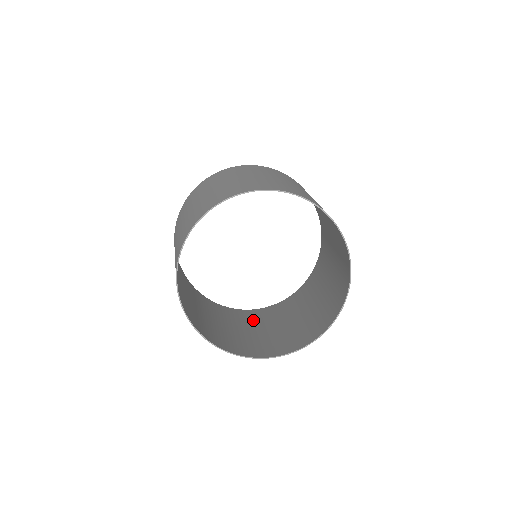
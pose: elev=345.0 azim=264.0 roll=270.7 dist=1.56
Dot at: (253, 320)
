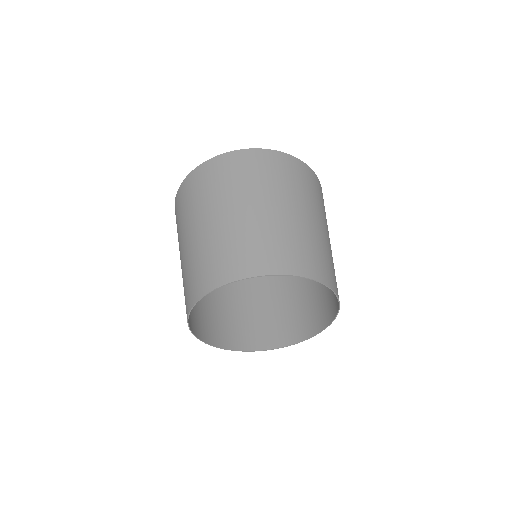
Dot at: occluded
